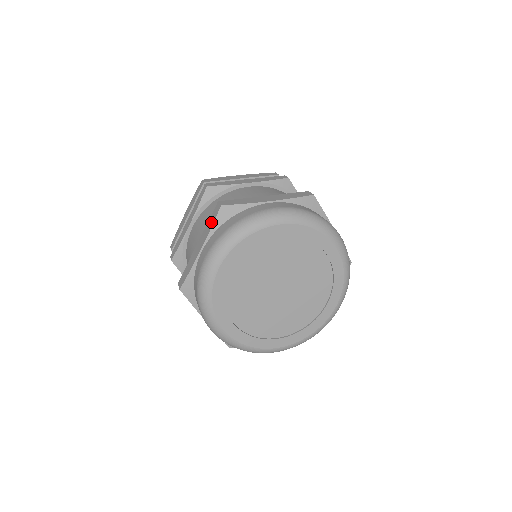
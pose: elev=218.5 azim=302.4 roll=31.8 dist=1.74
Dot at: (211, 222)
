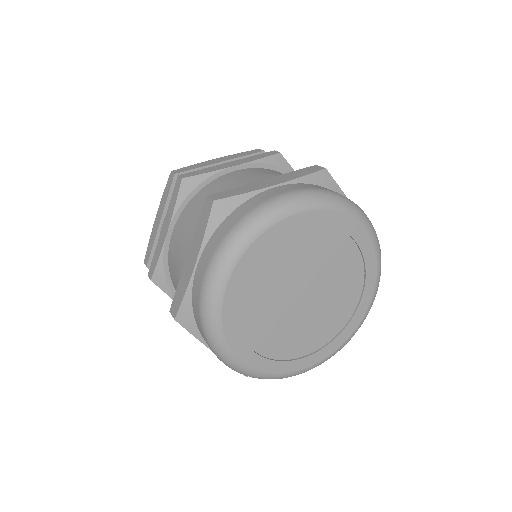
Dot at: (203, 225)
